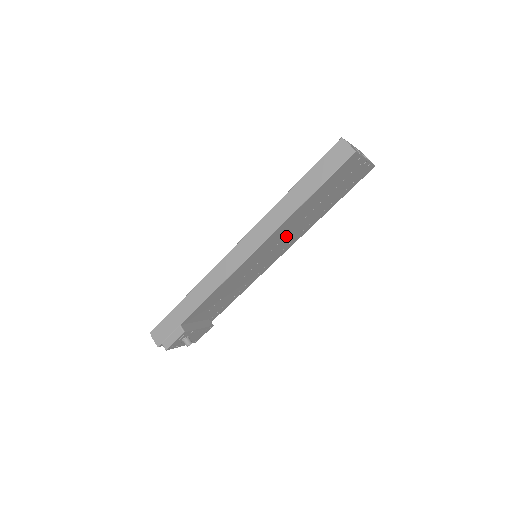
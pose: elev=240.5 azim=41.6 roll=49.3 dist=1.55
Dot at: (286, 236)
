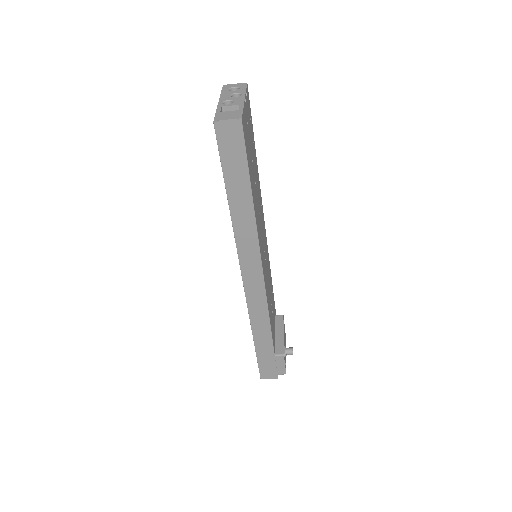
Dot at: (260, 222)
